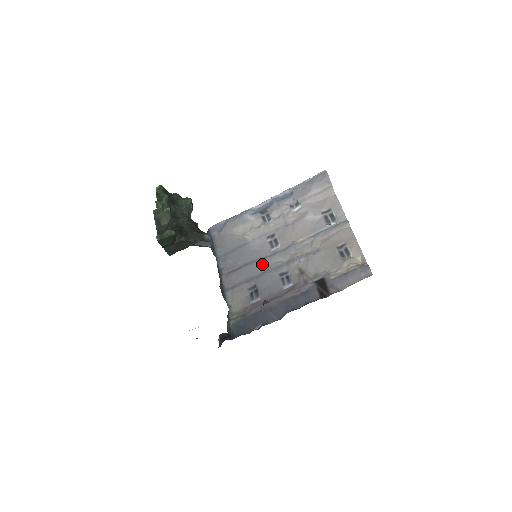
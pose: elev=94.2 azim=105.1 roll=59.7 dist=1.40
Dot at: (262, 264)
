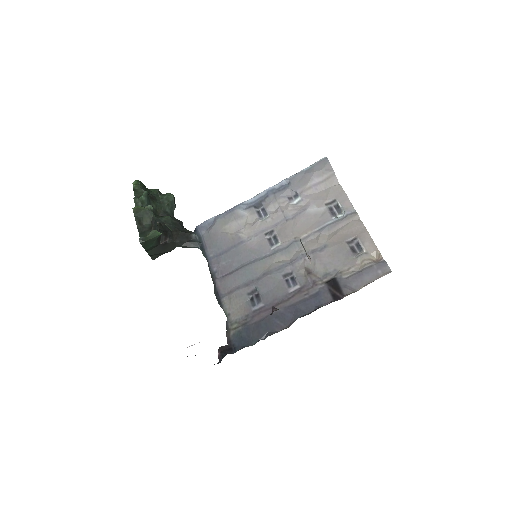
Dot at: (262, 265)
